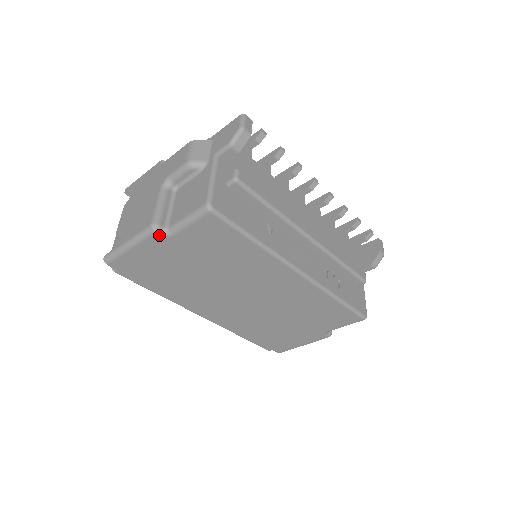
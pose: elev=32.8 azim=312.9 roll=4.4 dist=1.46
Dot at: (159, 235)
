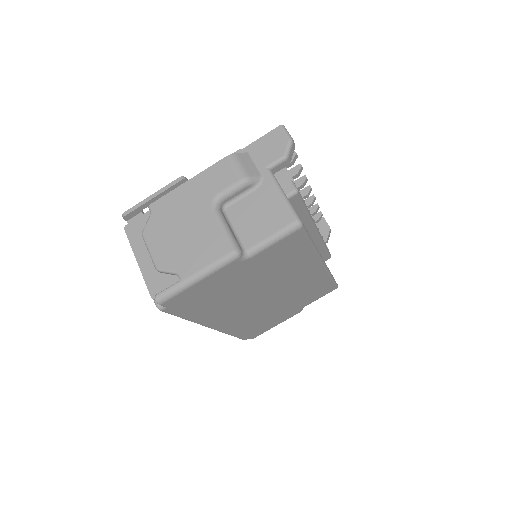
Dot at: (239, 260)
